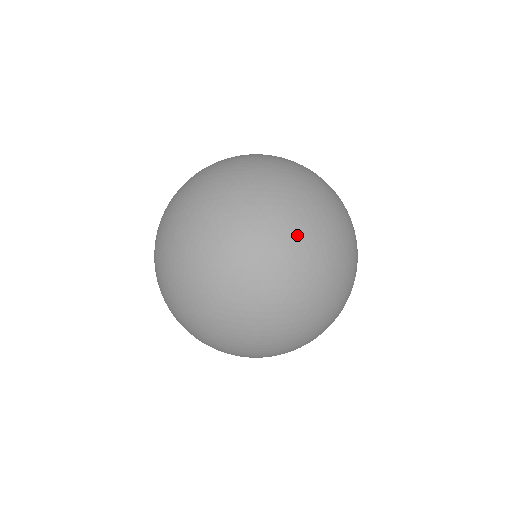
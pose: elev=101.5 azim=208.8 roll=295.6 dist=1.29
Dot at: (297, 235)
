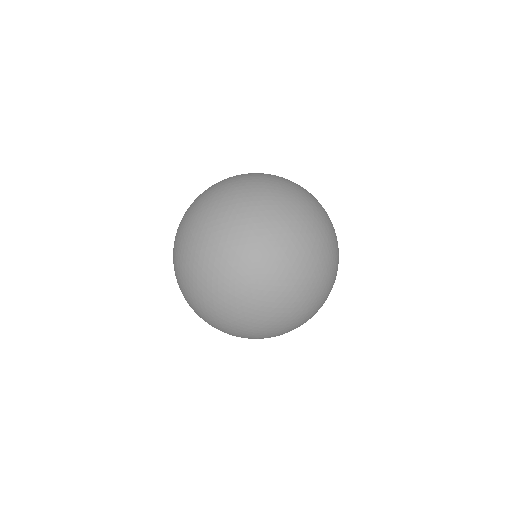
Dot at: (250, 333)
